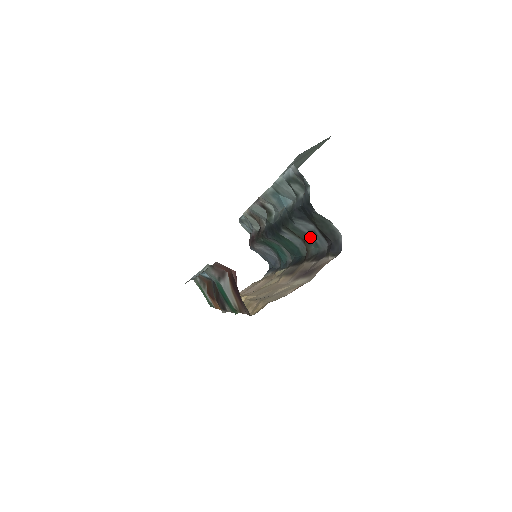
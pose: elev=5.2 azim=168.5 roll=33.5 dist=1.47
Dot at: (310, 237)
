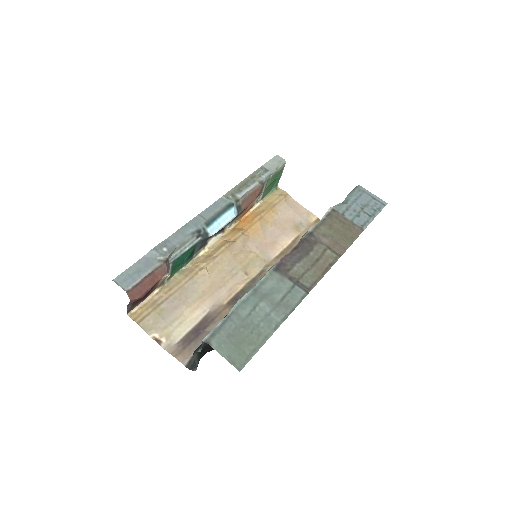
Dot at: occluded
